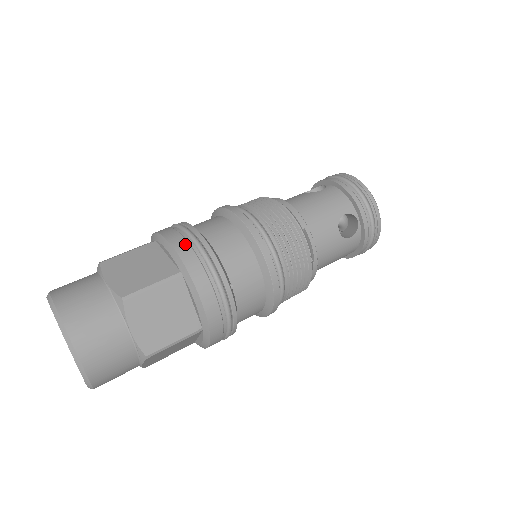
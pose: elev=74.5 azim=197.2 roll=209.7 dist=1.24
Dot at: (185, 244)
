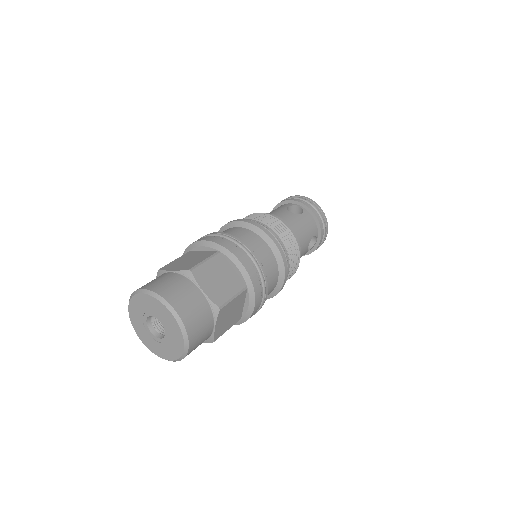
Dot at: (251, 265)
